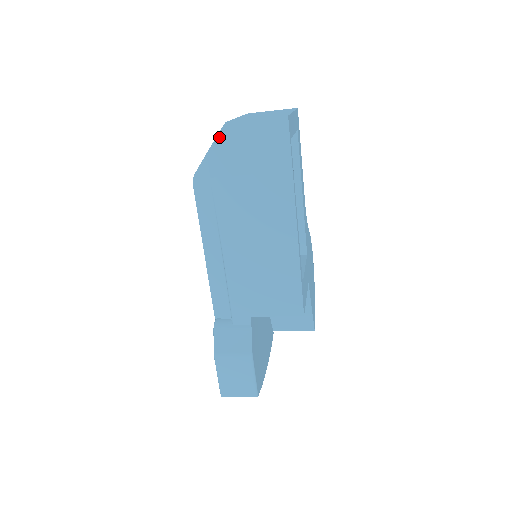
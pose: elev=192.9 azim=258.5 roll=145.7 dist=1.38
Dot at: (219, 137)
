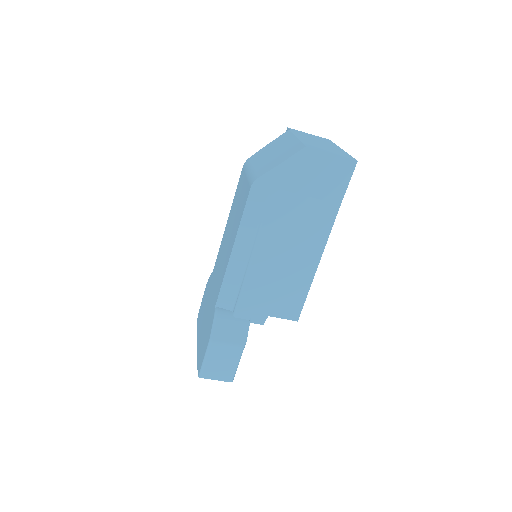
Dot at: (295, 156)
